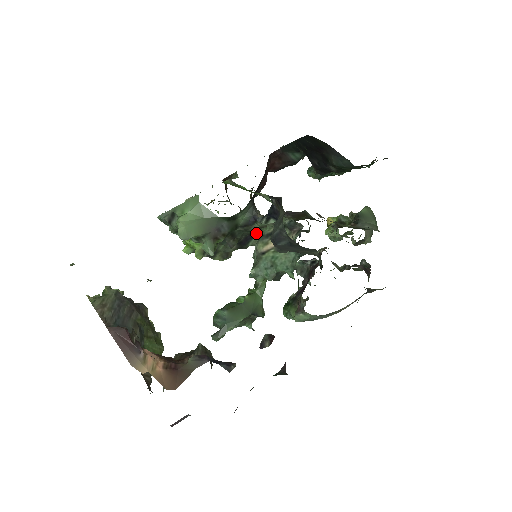
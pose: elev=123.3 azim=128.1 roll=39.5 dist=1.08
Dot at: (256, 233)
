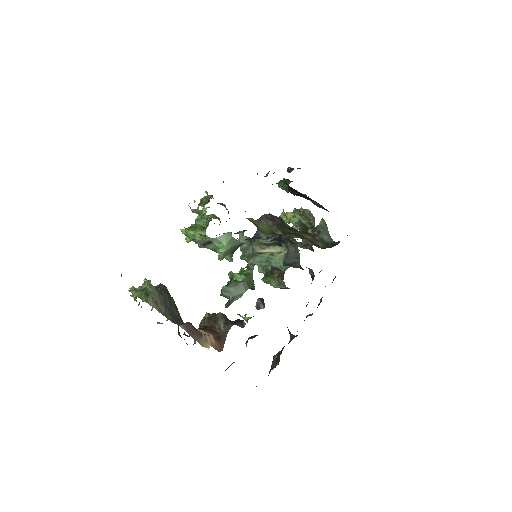
Dot at: occluded
